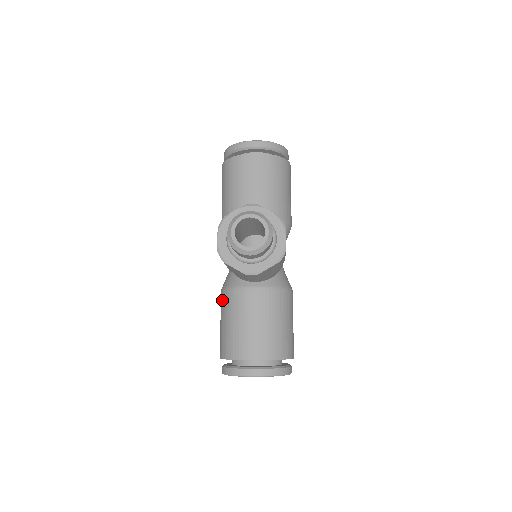
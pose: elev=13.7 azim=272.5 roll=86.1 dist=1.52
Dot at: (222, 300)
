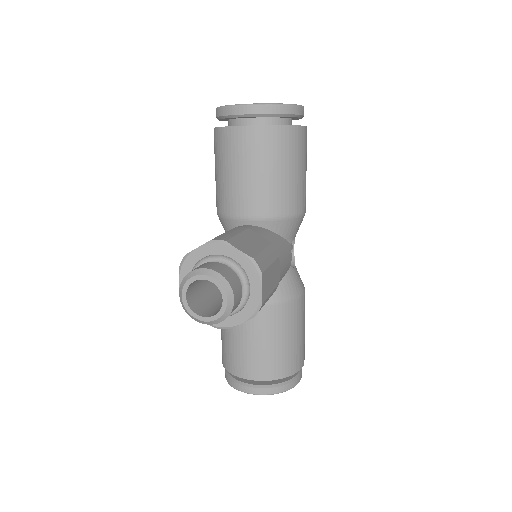
Dot at: occluded
